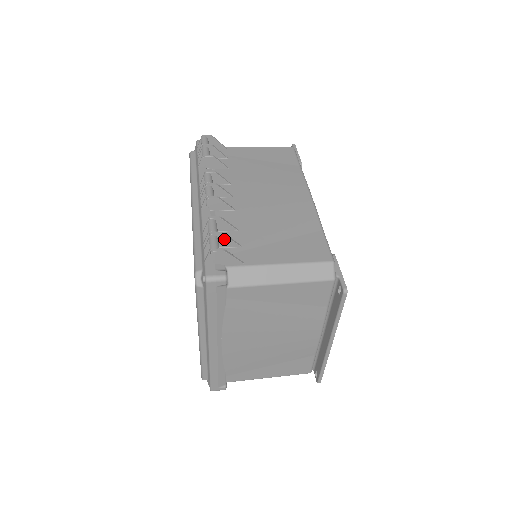
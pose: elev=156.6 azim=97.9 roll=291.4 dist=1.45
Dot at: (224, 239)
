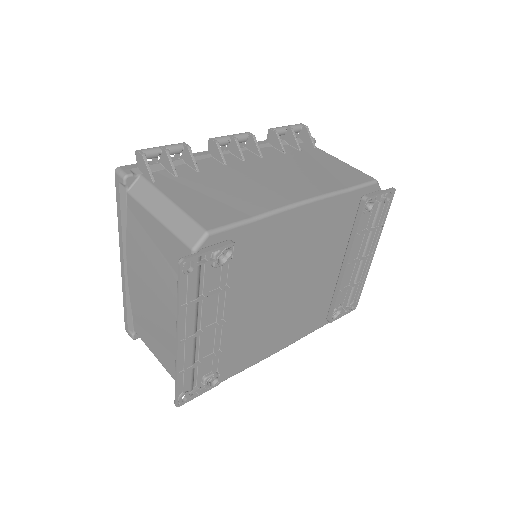
Dot at: (167, 158)
